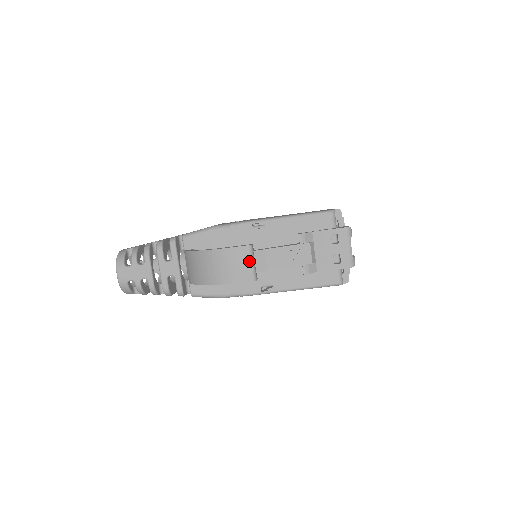
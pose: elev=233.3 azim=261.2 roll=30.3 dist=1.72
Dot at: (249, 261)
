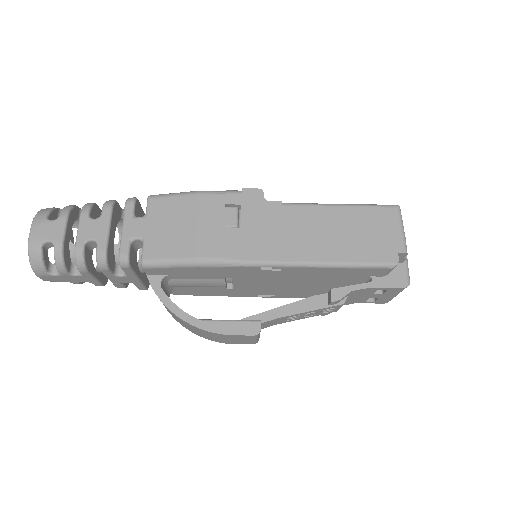
Dot at: (253, 340)
